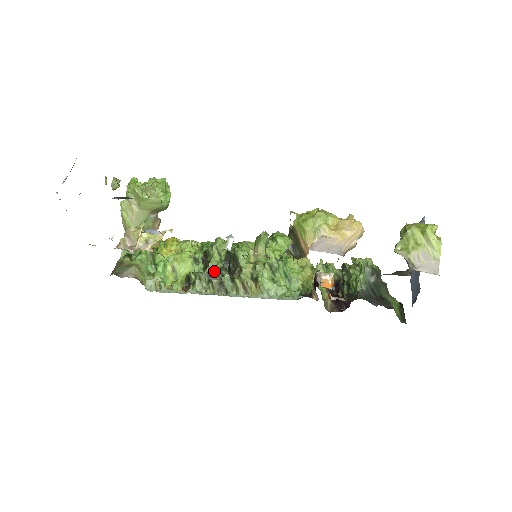
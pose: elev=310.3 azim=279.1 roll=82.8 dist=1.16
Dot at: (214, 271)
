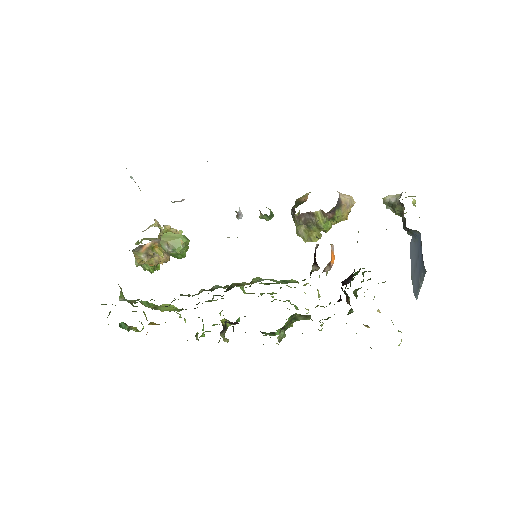
Dot at: occluded
